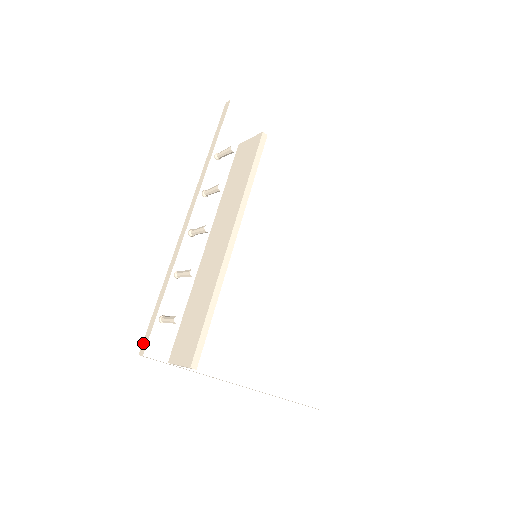
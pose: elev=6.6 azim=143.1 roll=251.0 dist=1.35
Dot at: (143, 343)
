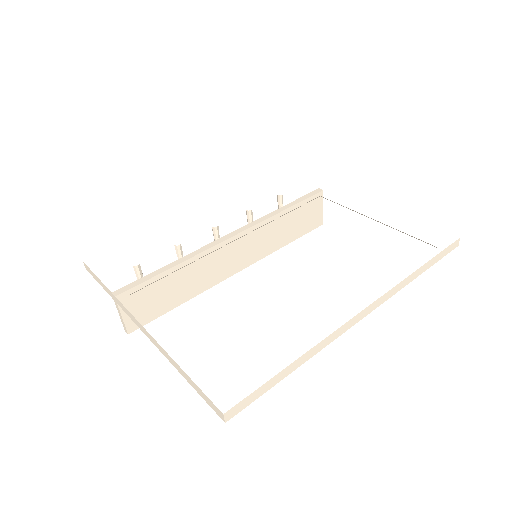
Dot at: occluded
